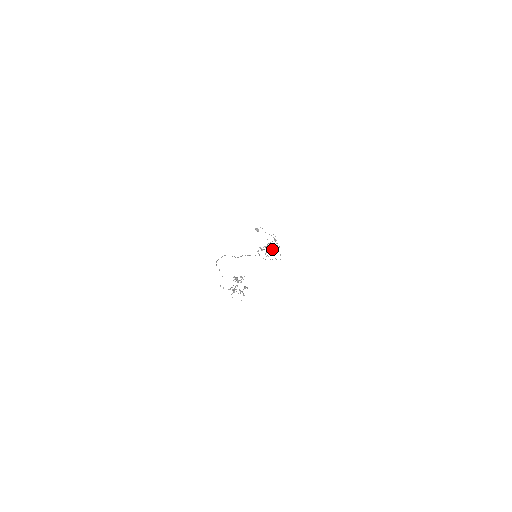
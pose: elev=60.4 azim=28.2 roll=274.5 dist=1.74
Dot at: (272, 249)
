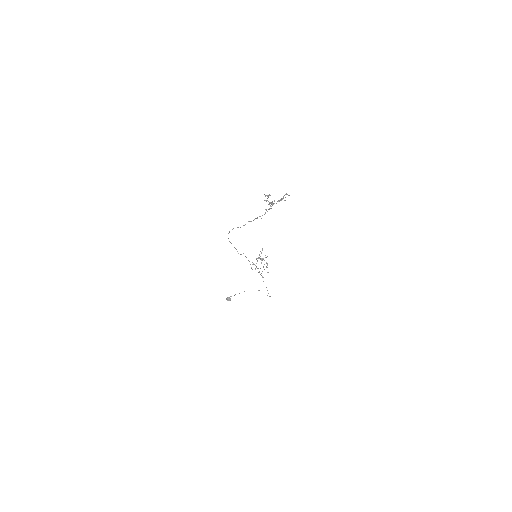
Dot at: occluded
